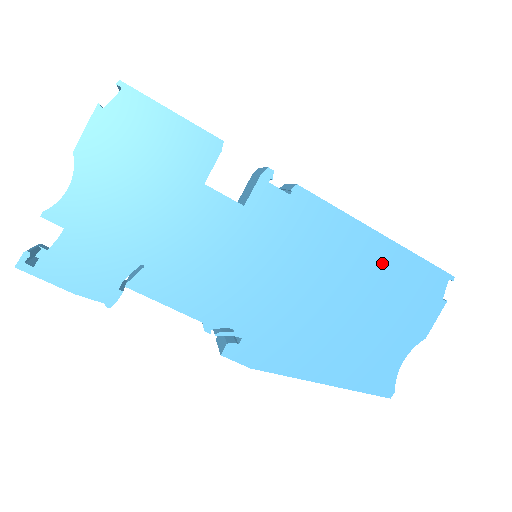
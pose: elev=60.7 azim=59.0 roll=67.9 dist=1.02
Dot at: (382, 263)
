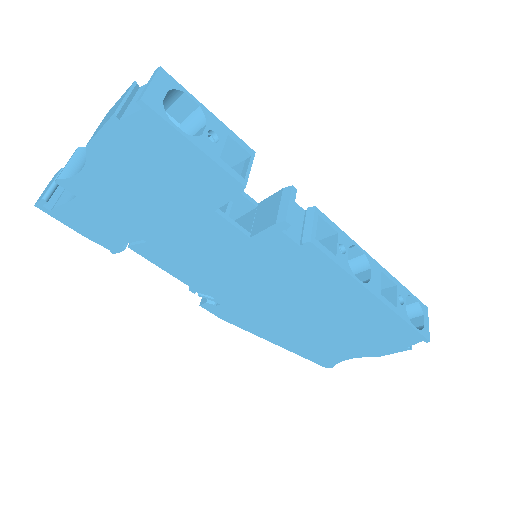
Dot at: (366, 312)
